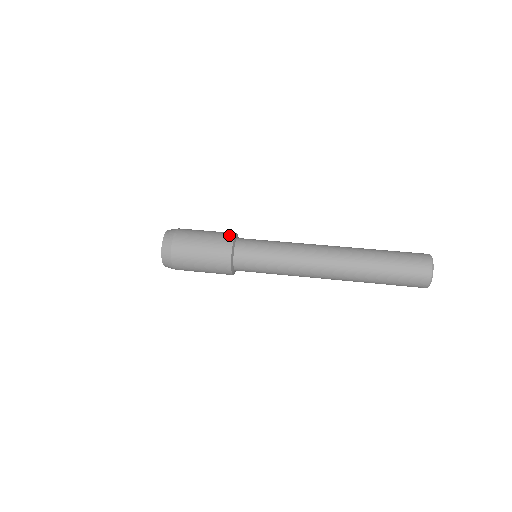
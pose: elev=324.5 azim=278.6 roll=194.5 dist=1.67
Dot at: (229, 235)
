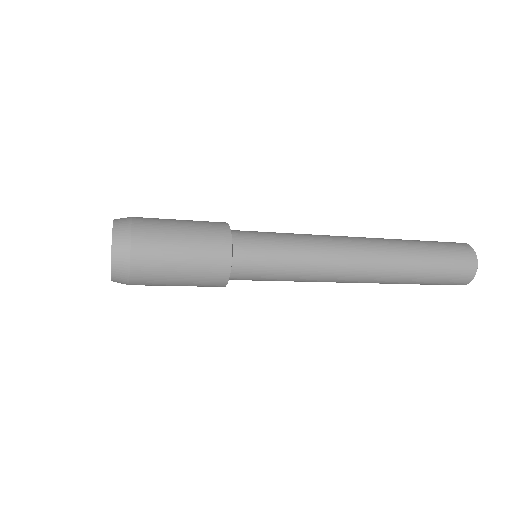
Dot at: (219, 222)
